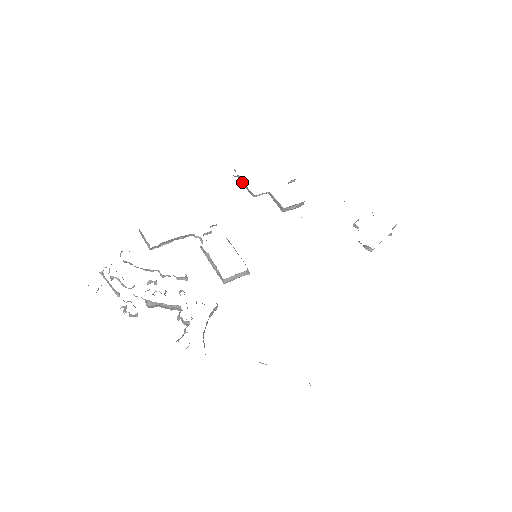
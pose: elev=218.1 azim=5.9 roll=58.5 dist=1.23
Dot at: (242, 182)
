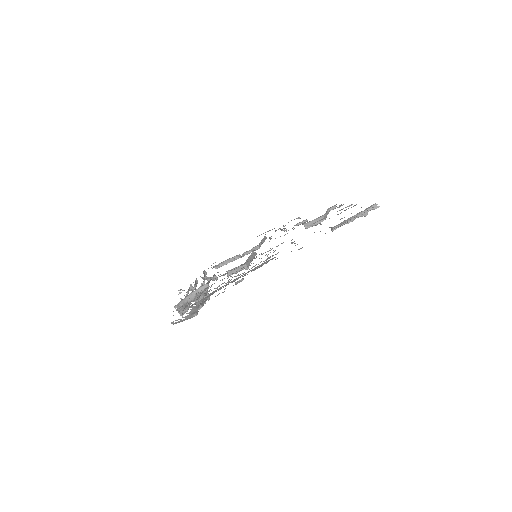
Dot at: occluded
